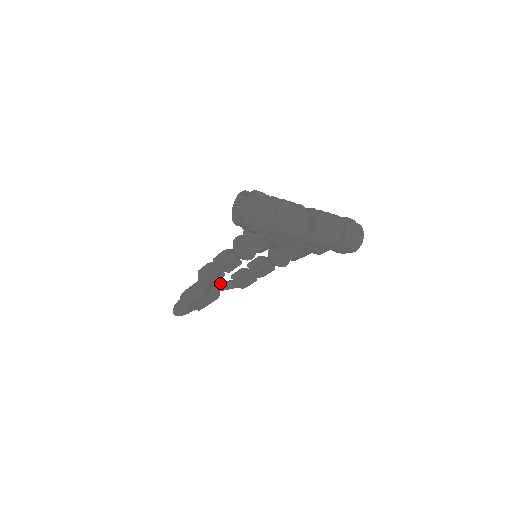
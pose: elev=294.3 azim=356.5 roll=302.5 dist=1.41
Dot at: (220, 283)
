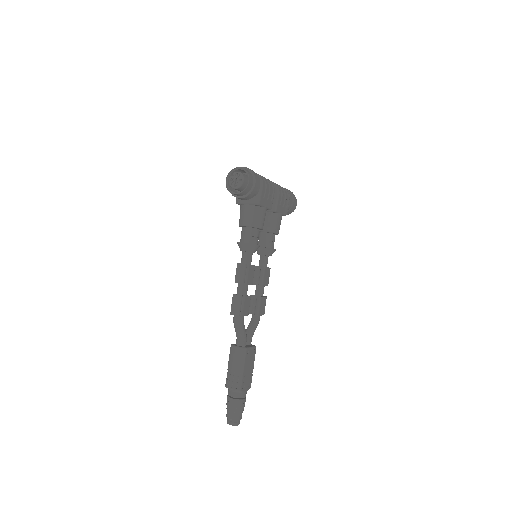
Dot at: (246, 329)
